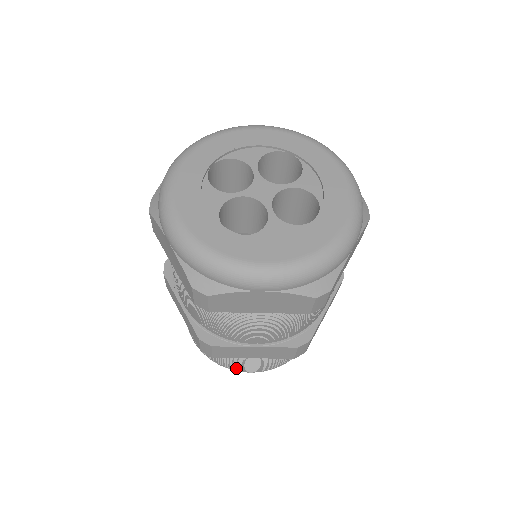
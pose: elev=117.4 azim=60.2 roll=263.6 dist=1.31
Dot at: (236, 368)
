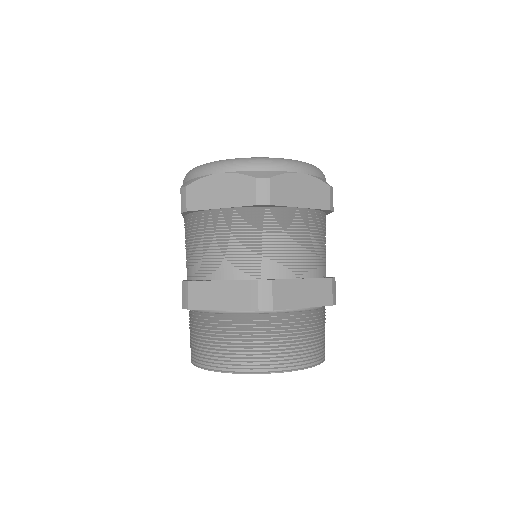
Dot at: (288, 361)
